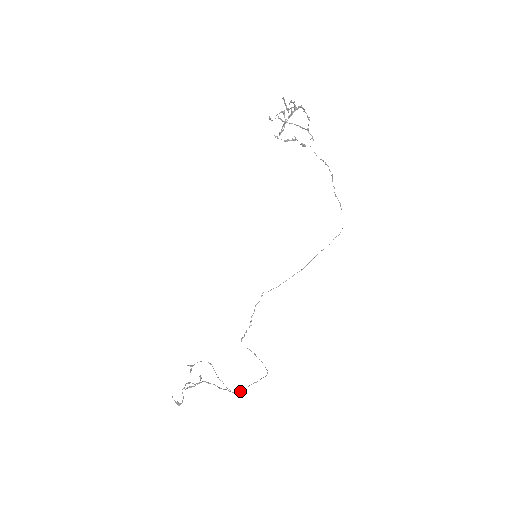
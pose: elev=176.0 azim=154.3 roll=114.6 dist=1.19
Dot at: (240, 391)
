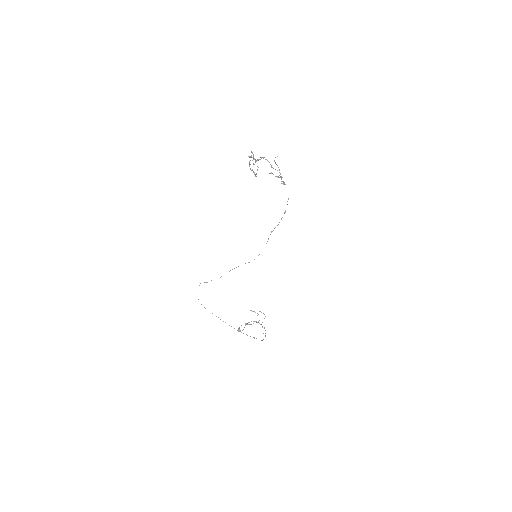
Dot at: (261, 340)
